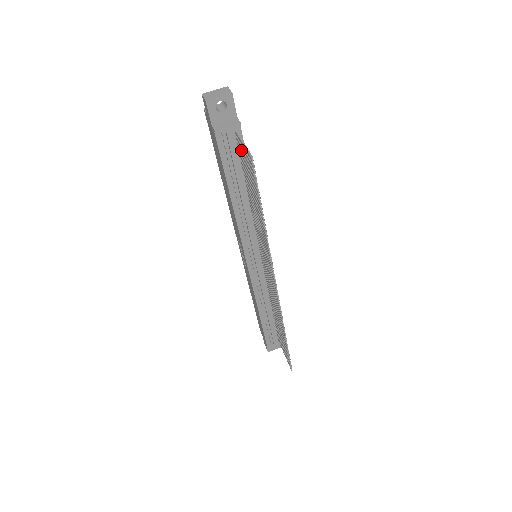
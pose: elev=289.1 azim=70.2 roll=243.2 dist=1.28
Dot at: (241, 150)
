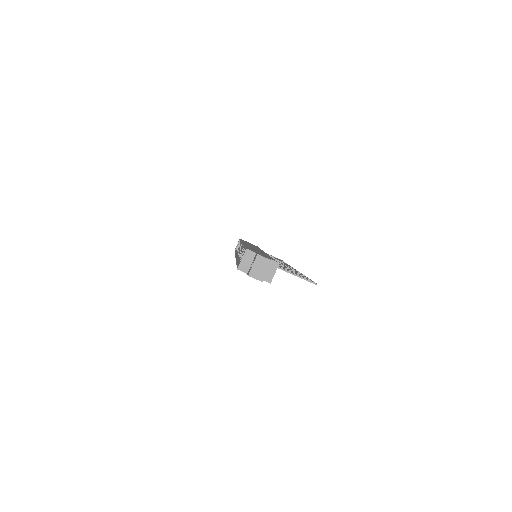
Dot at: occluded
